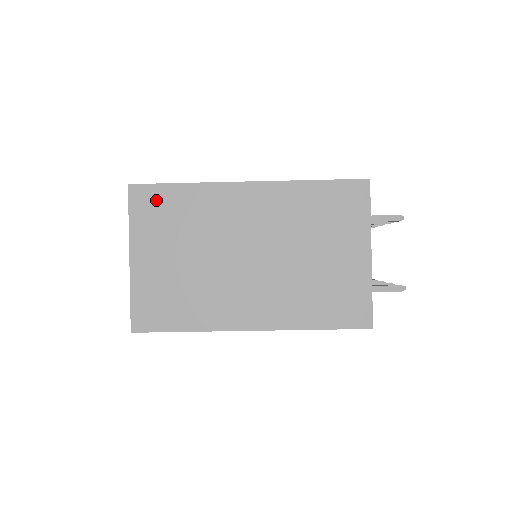
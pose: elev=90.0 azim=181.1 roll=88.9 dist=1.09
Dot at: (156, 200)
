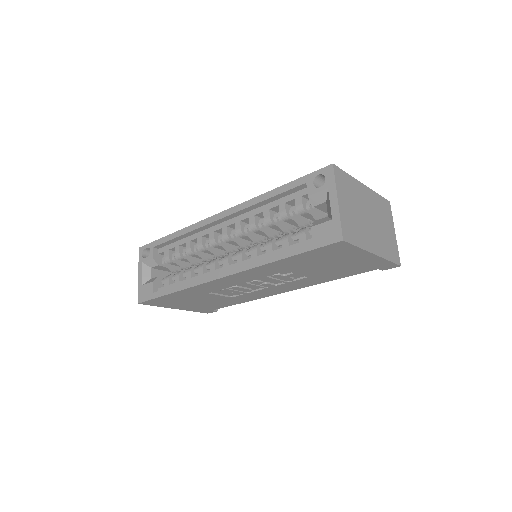
Dot at: (342, 177)
